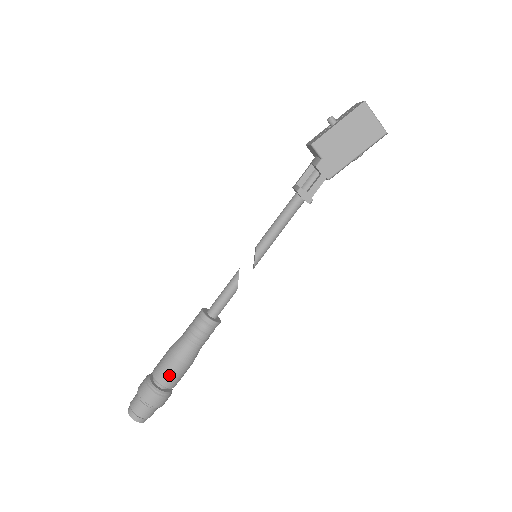
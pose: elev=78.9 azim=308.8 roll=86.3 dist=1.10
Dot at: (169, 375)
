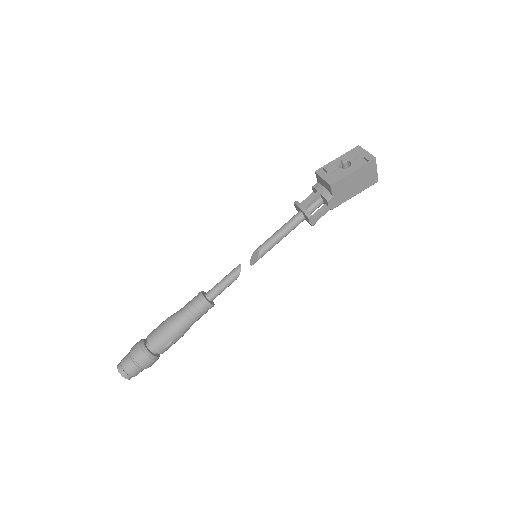
Dot at: (168, 346)
